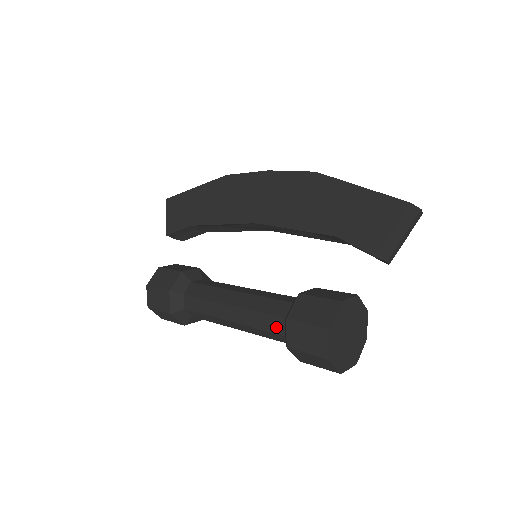
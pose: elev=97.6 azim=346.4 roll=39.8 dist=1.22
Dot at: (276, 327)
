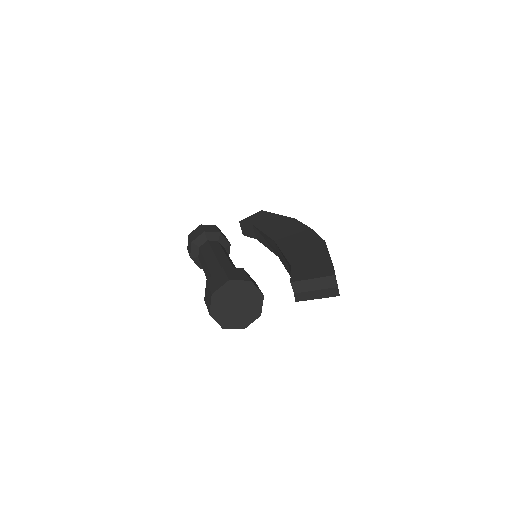
Dot at: occluded
